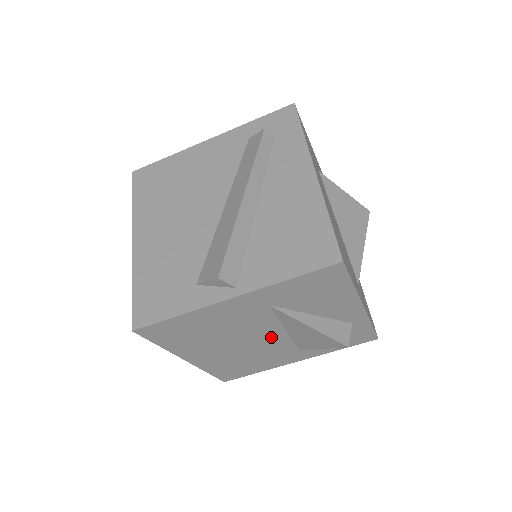
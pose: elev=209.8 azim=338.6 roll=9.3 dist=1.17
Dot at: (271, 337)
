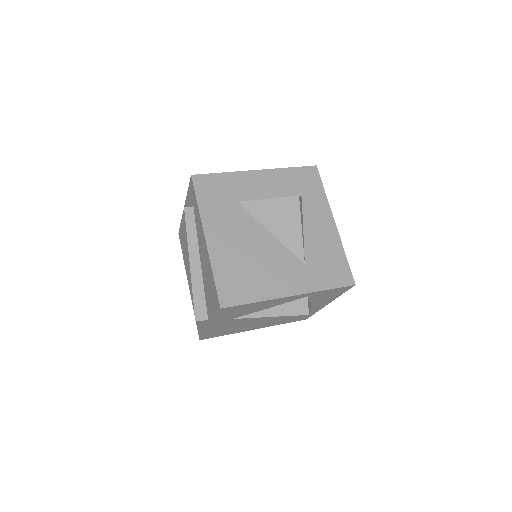
Dot at: occluded
